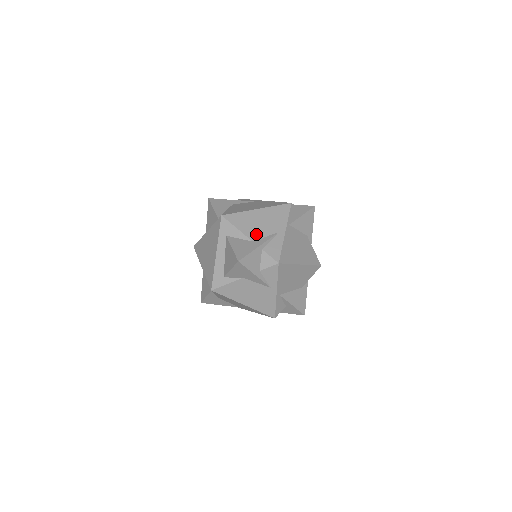
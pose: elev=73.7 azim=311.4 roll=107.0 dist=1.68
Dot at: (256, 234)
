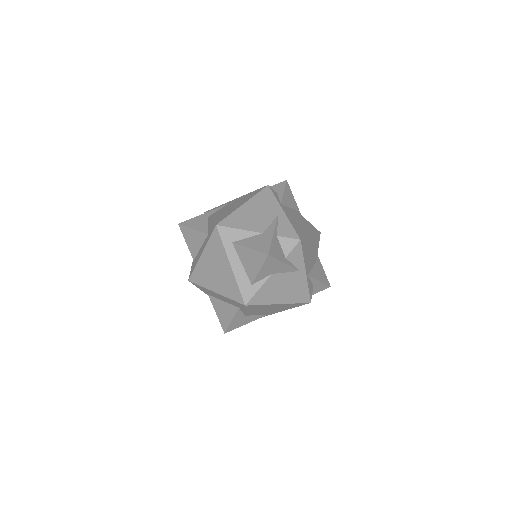
Dot at: (261, 225)
